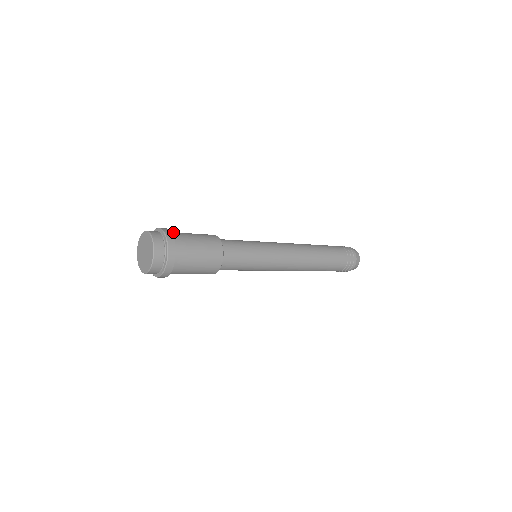
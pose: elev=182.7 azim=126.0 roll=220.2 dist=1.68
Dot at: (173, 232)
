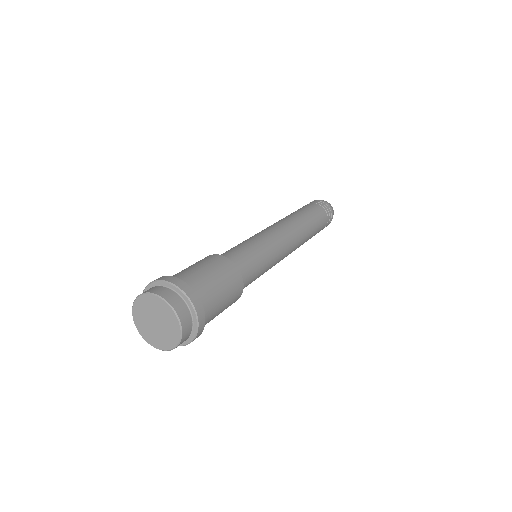
Dot at: (188, 281)
